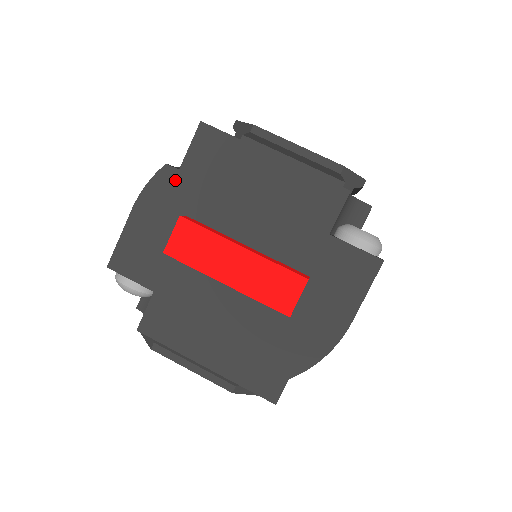
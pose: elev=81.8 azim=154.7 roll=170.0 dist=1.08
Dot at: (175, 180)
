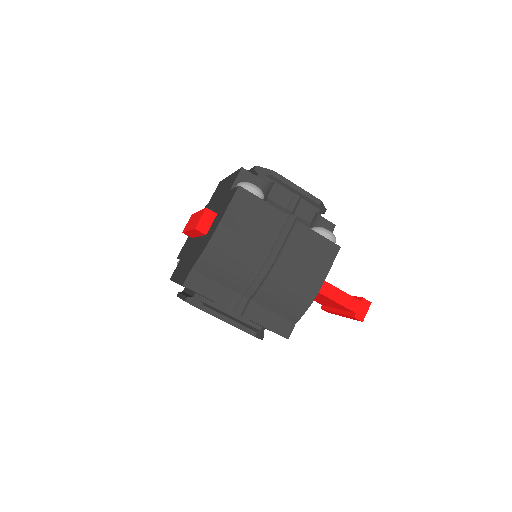
Dot at: occluded
